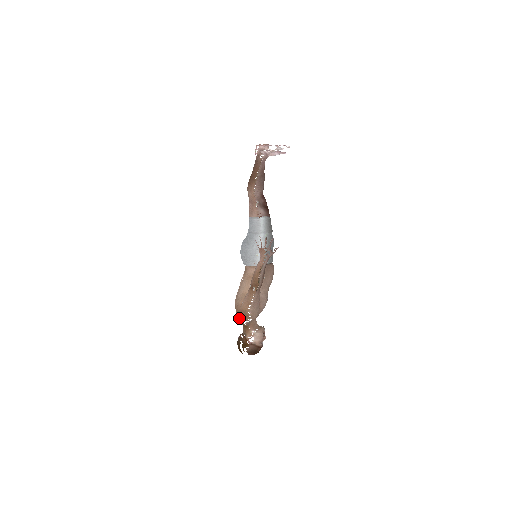
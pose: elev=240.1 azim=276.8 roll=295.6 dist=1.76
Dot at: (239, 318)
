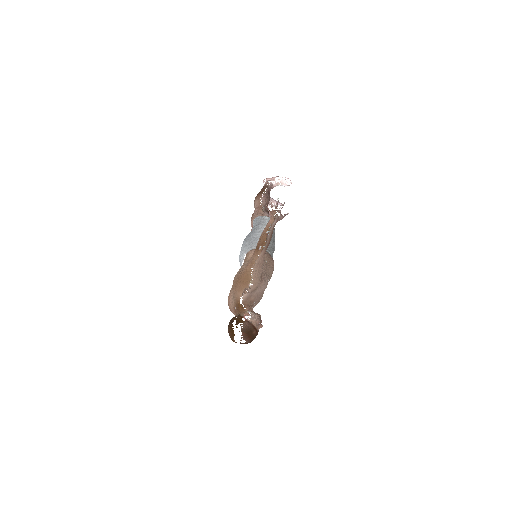
Dot at: (237, 288)
